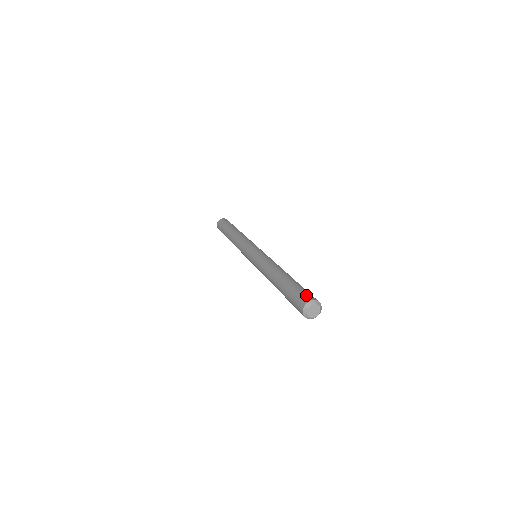
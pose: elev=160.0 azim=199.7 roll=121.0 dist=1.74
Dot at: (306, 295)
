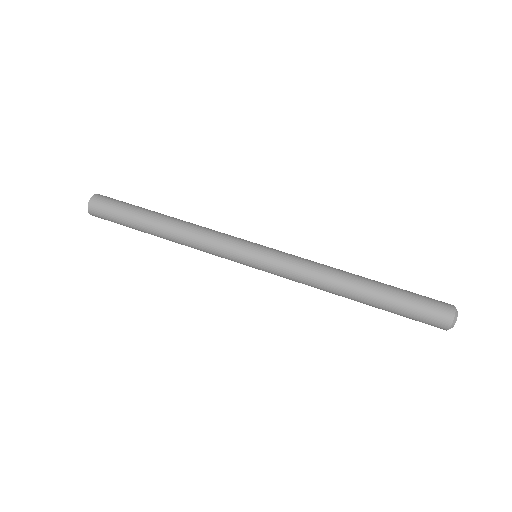
Dot at: (439, 309)
